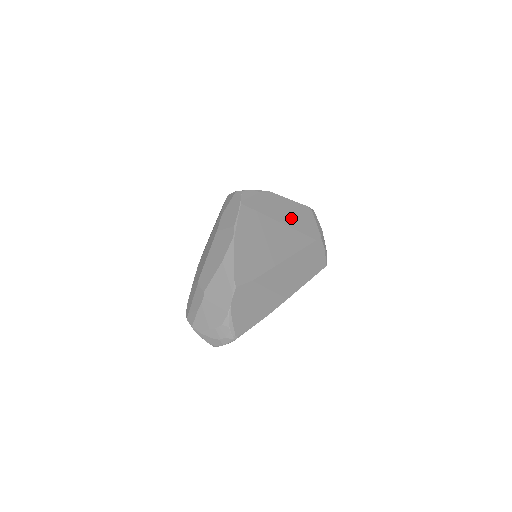
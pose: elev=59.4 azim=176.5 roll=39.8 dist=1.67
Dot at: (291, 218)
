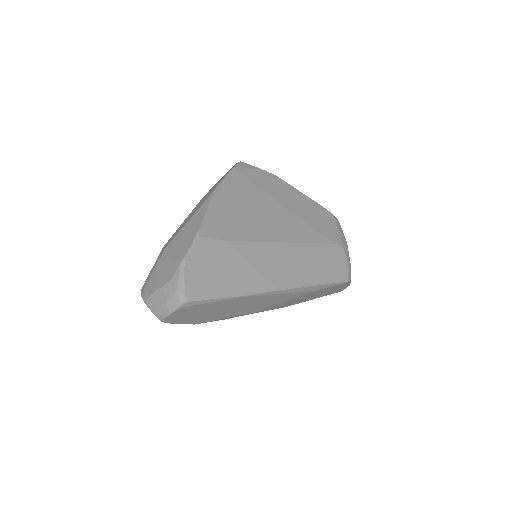
Dot at: (301, 209)
